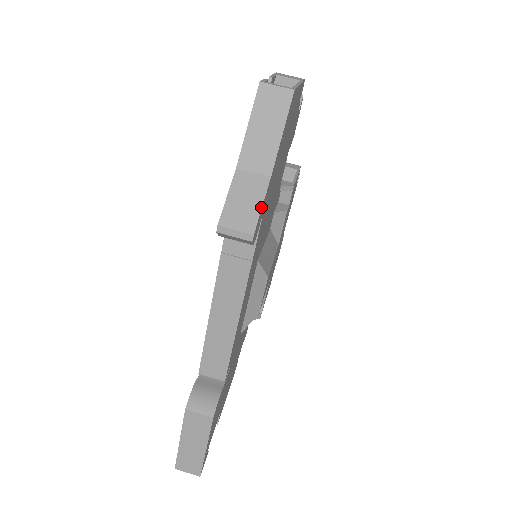
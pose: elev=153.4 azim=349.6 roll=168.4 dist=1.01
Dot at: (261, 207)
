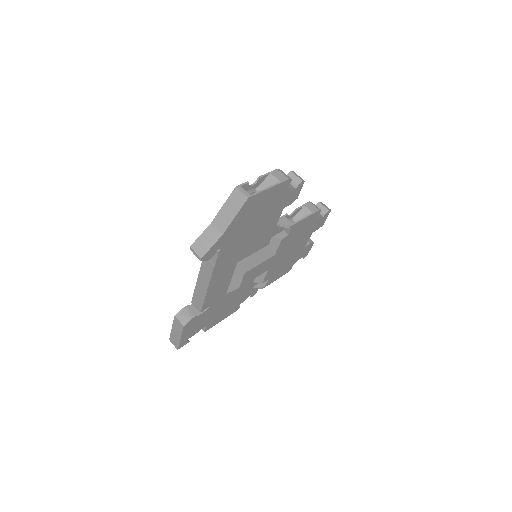
Dot at: (211, 247)
